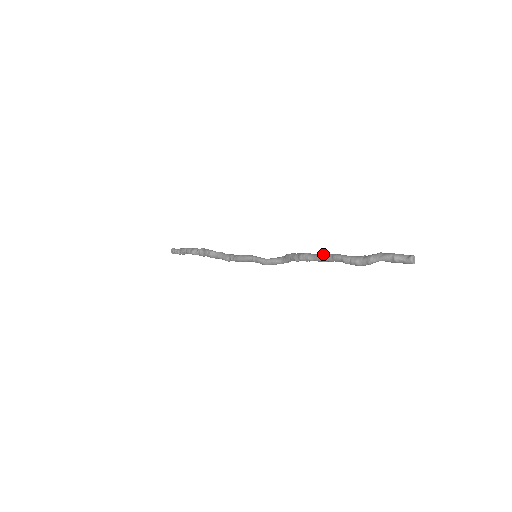
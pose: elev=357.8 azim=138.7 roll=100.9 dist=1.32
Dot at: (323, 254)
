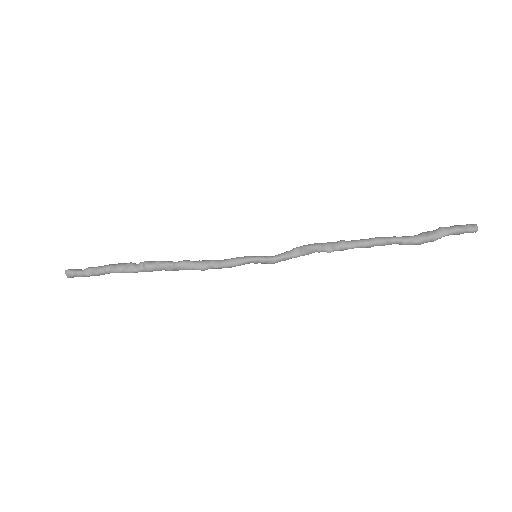
Dot at: (369, 239)
